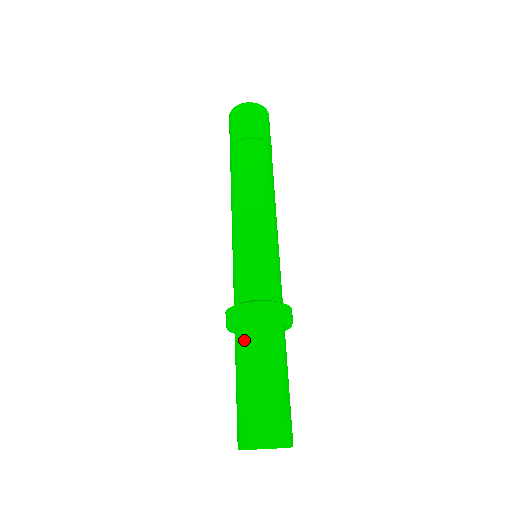
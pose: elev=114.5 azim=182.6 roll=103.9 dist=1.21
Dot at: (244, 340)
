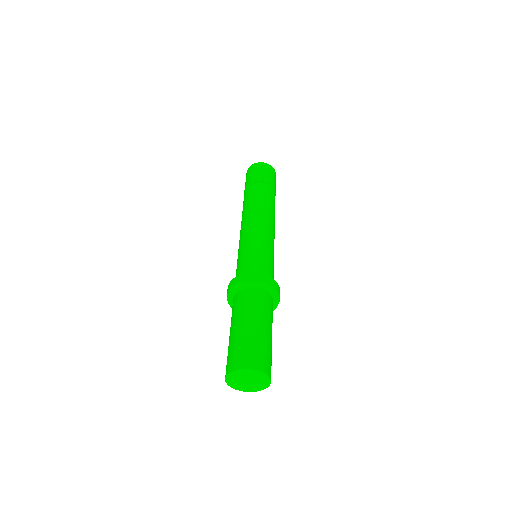
Dot at: (233, 306)
